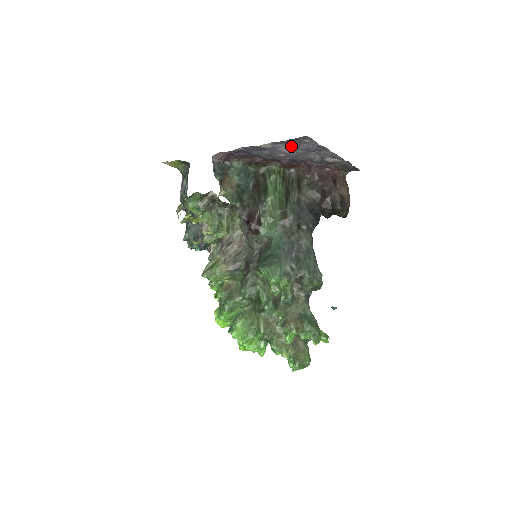
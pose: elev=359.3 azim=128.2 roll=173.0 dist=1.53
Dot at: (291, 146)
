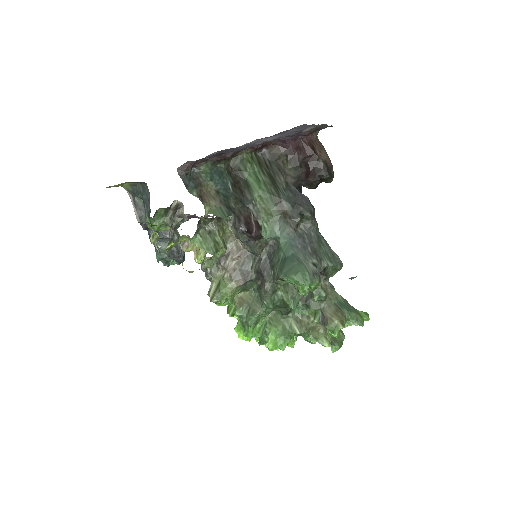
Dot at: (276, 135)
